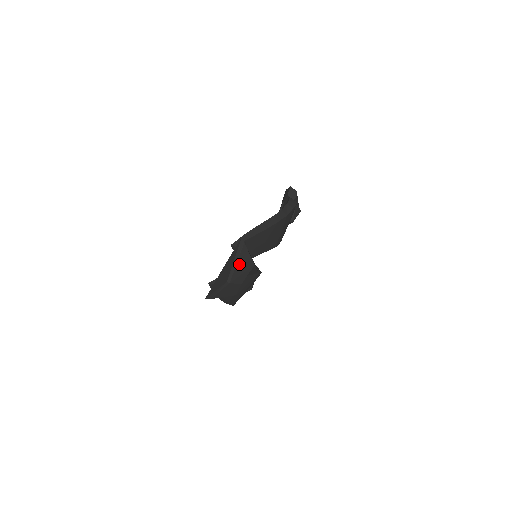
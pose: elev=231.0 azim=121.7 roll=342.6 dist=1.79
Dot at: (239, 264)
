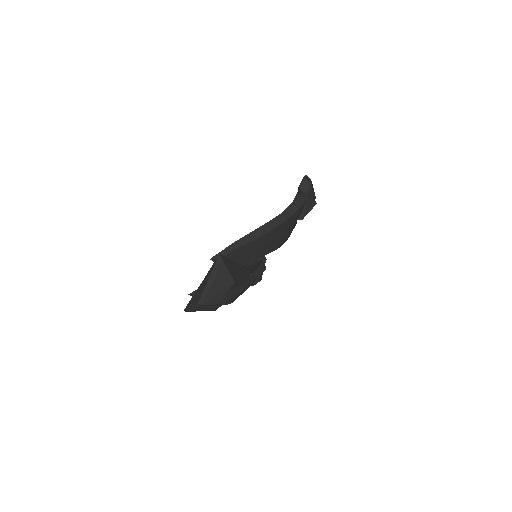
Dot at: (214, 284)
